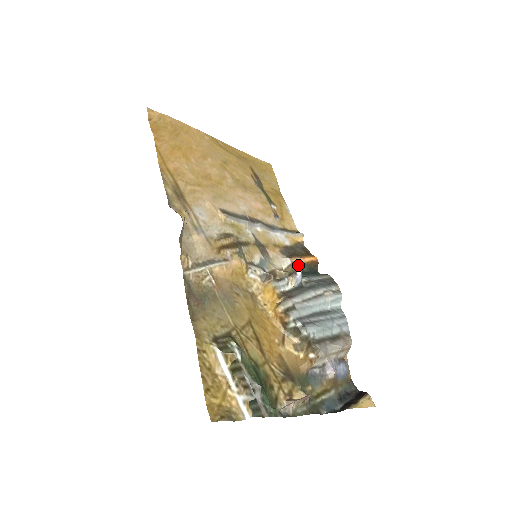
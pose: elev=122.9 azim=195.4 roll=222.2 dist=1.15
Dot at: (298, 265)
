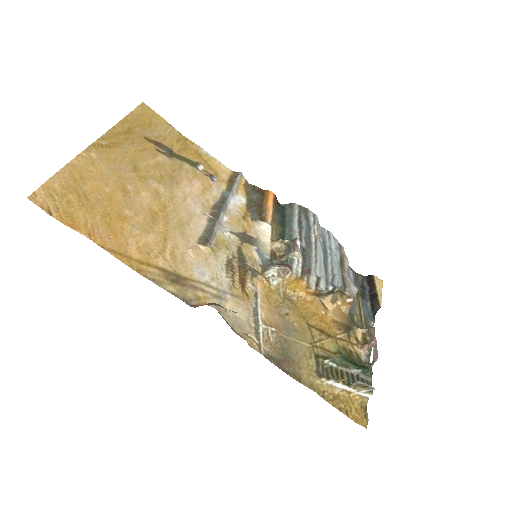
Dot at: (274, 221)
